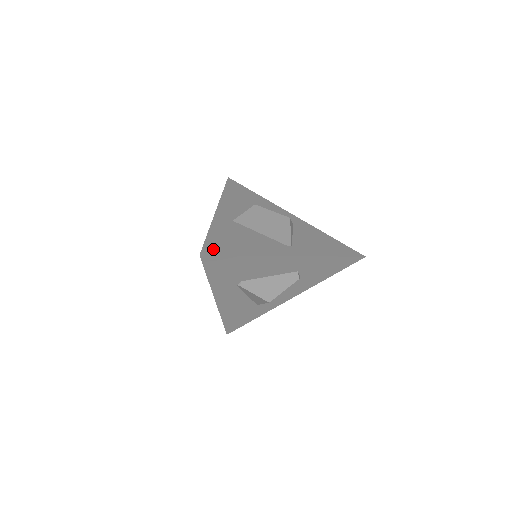
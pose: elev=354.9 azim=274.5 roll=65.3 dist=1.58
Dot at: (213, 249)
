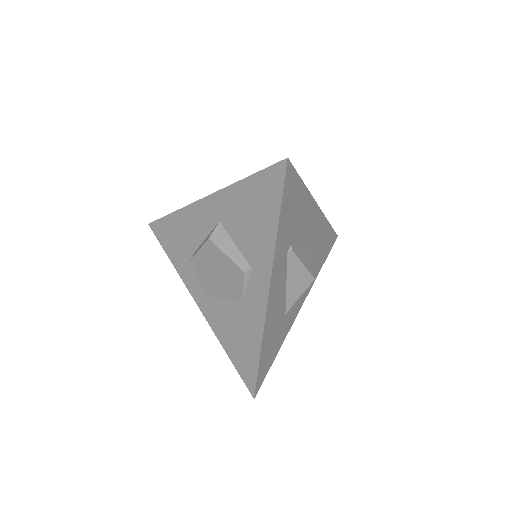
Dot at: occluded
